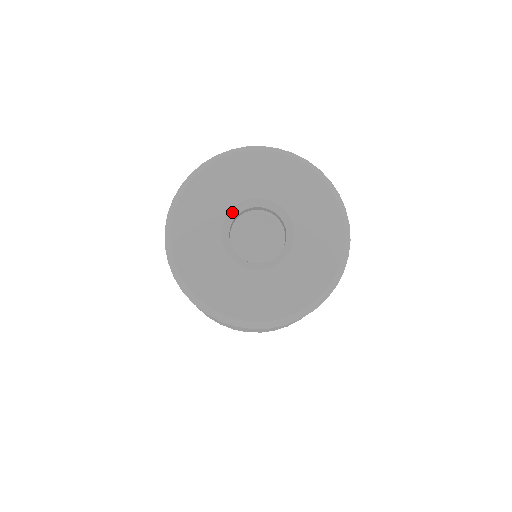
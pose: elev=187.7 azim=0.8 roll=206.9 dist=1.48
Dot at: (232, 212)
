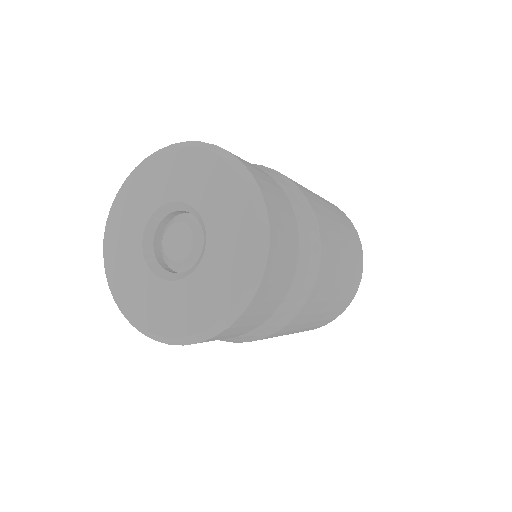
Dot at: (171, 205)
